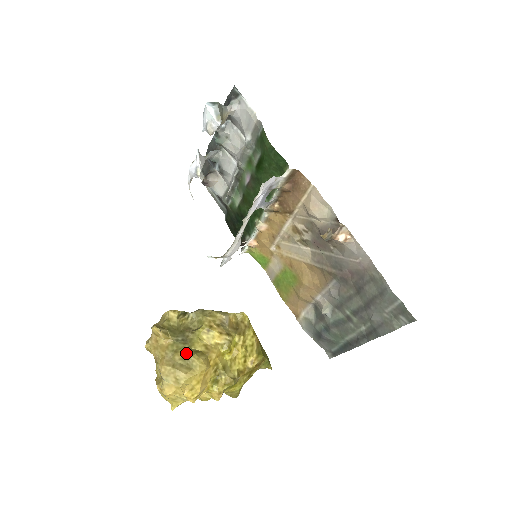
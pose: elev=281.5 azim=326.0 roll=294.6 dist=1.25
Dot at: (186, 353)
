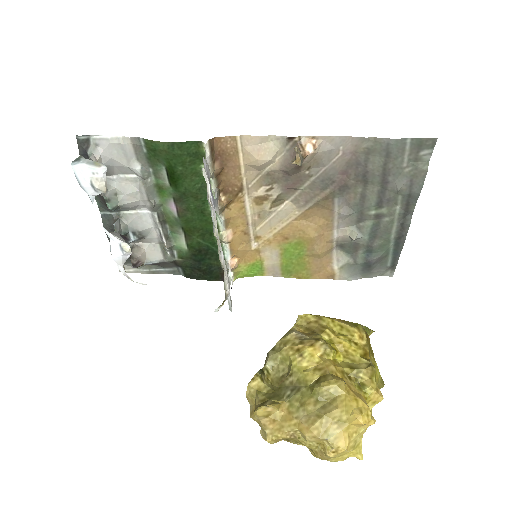
Dot at: (312, 394)
